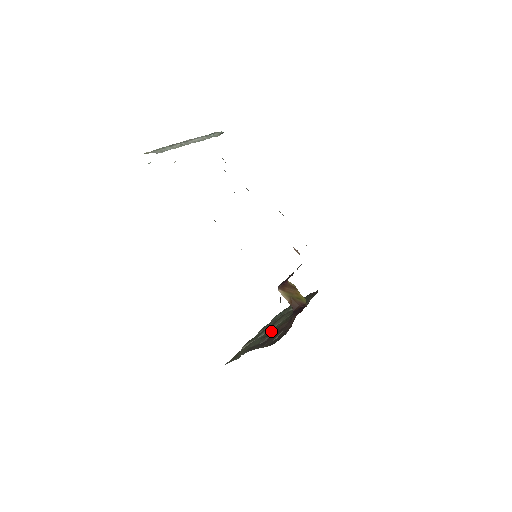
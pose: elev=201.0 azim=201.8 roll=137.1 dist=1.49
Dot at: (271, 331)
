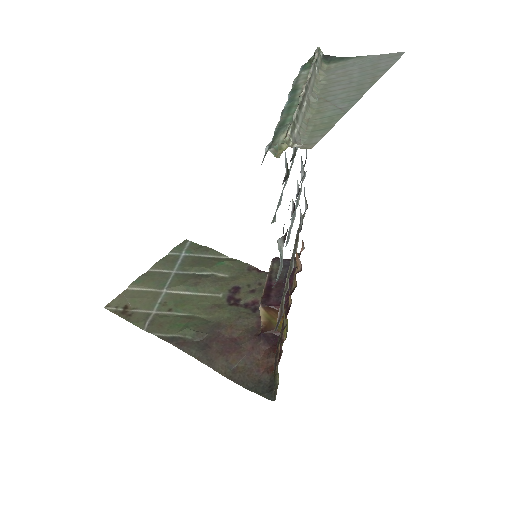
Dot at: (198, 309)
